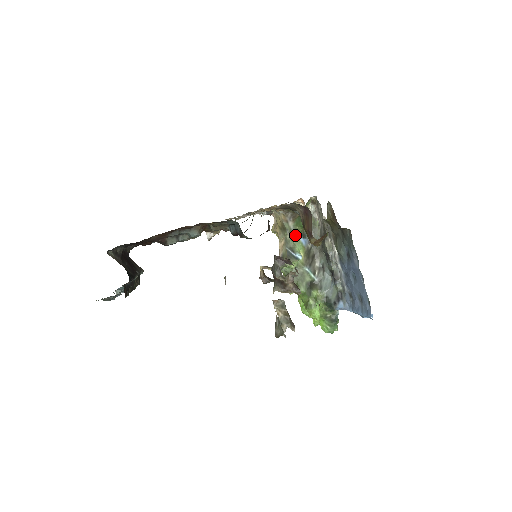
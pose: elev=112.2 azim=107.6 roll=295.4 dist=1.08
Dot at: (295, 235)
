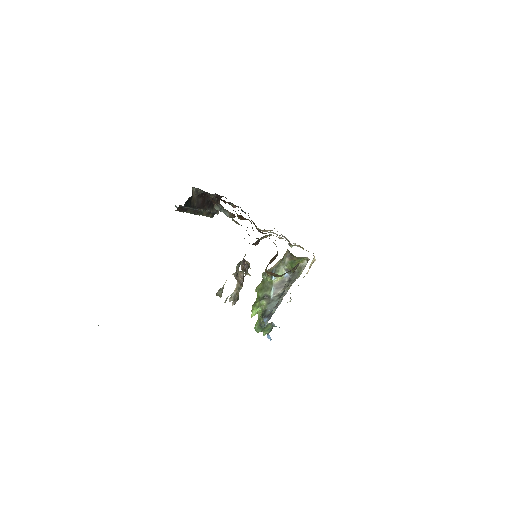
Dot at: (285, 267)
